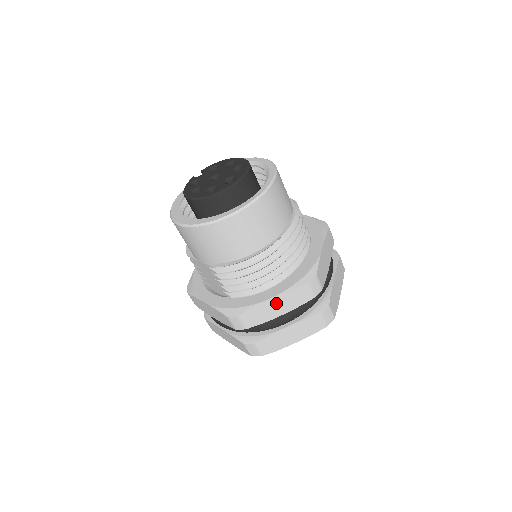
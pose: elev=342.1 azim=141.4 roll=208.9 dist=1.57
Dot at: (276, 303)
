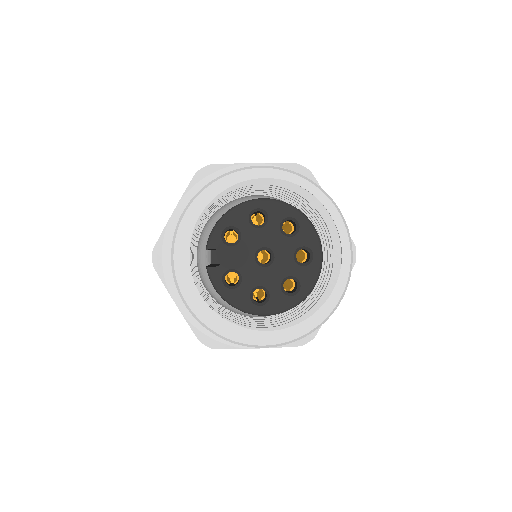
Dot at: occluded
